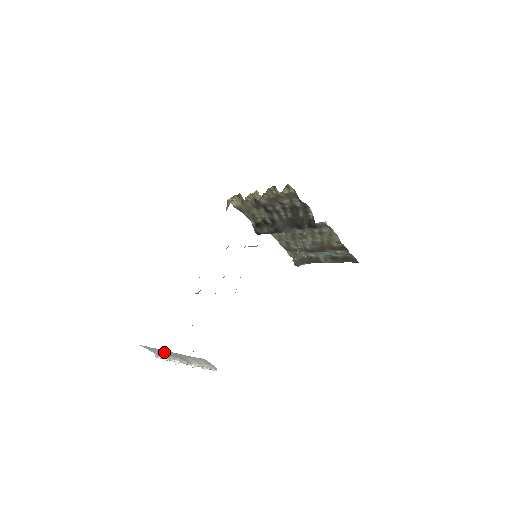
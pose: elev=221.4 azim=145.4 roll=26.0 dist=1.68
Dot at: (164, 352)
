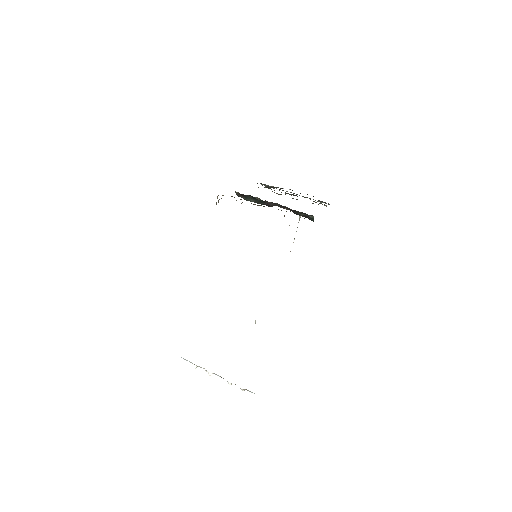
Dot at: occluded
